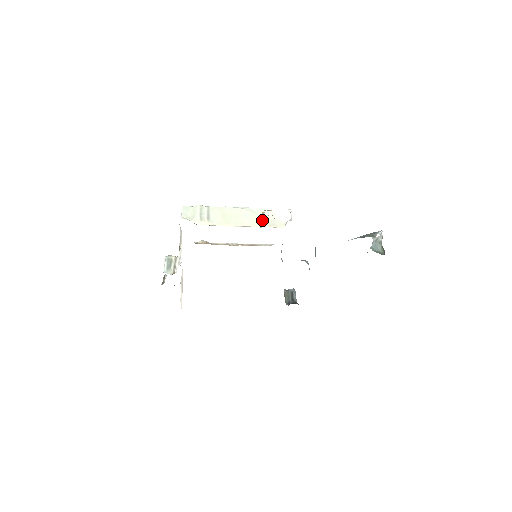
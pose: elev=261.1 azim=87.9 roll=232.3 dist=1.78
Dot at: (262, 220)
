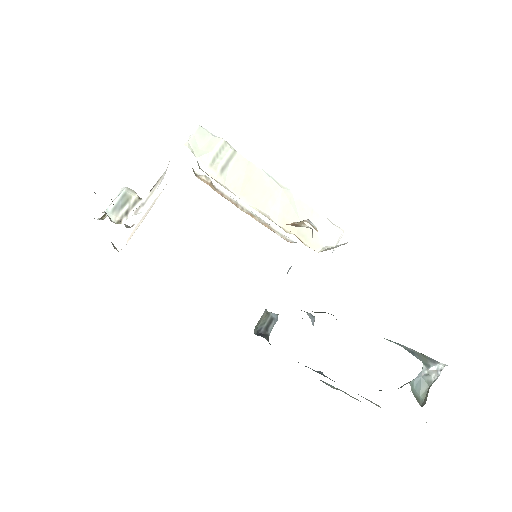
Dot at: (295, 221)
